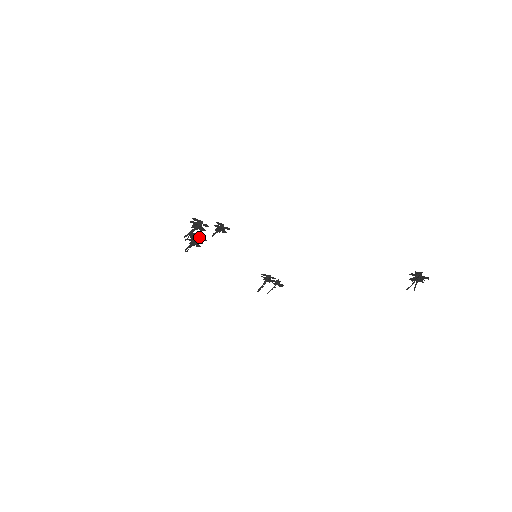
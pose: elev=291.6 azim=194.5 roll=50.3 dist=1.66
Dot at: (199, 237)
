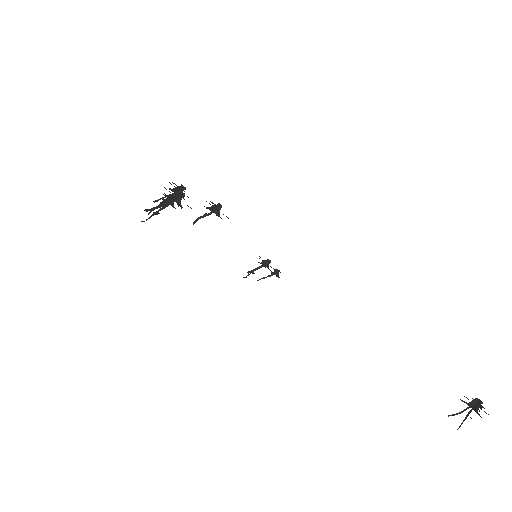
Dot at: (182, 191)
